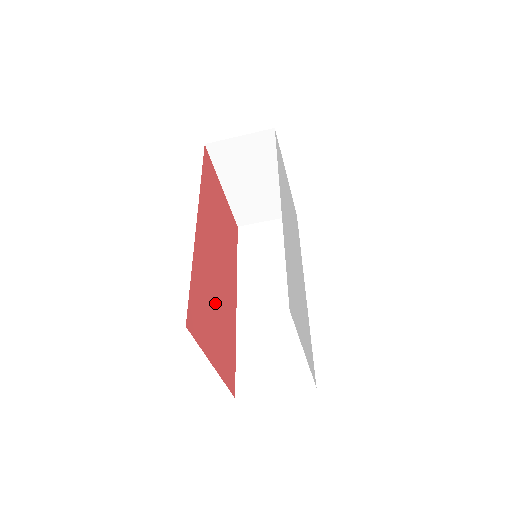
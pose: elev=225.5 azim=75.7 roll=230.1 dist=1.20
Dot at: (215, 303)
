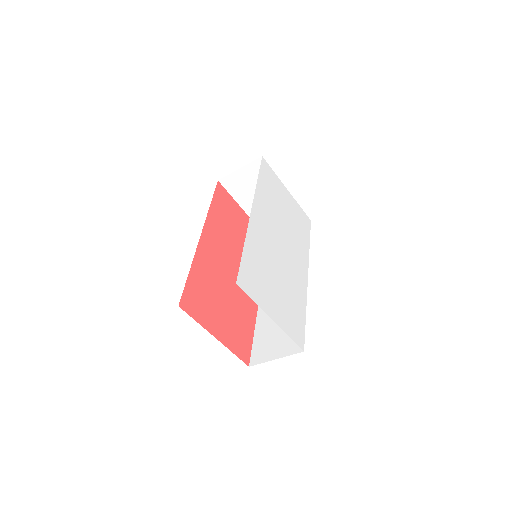
Dot at: (223, 295)
